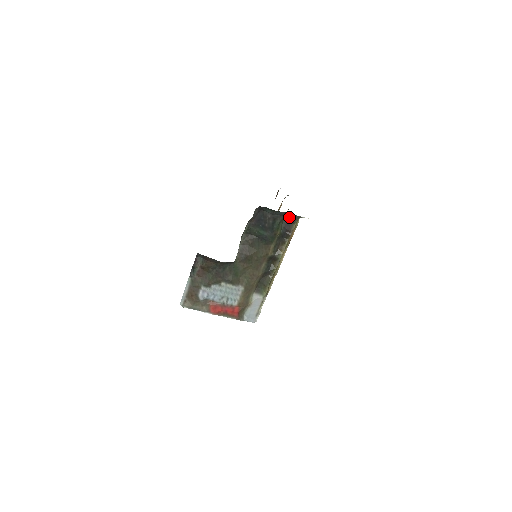
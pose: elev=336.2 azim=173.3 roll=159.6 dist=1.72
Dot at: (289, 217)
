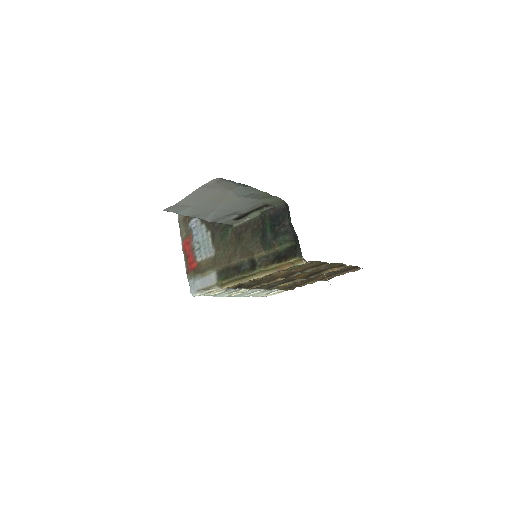
Dot at: (298, 246)
